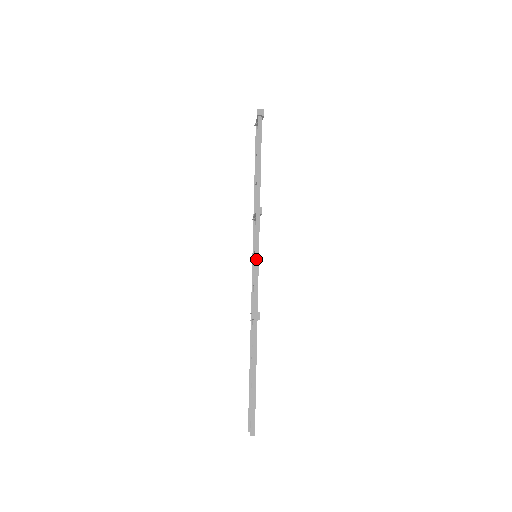
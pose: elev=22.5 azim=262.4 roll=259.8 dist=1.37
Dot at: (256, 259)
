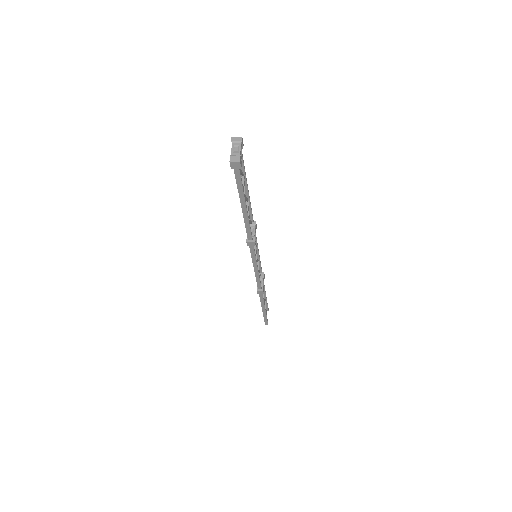
Dot at: (255, 268)
